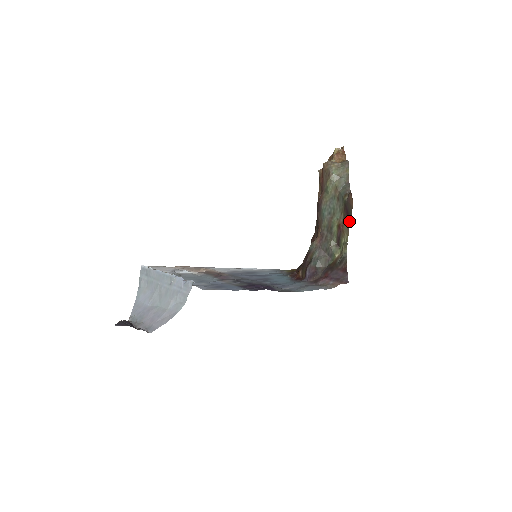
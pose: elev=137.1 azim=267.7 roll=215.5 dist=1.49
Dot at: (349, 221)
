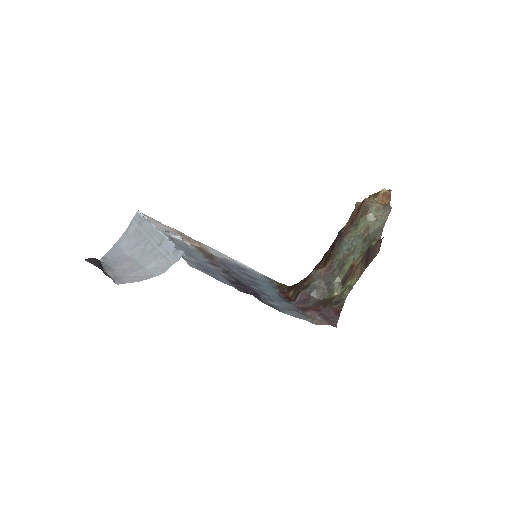
Dot at: (365, 267)
